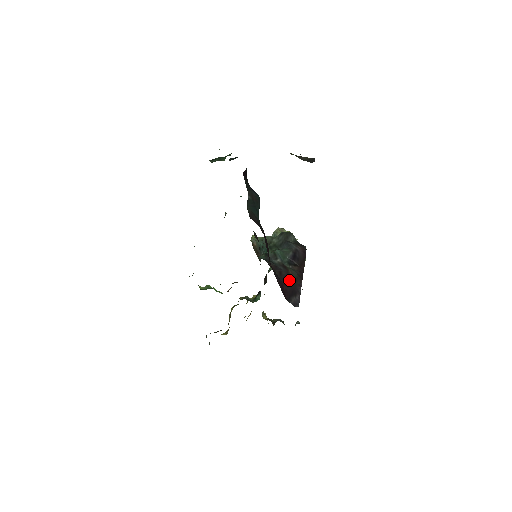
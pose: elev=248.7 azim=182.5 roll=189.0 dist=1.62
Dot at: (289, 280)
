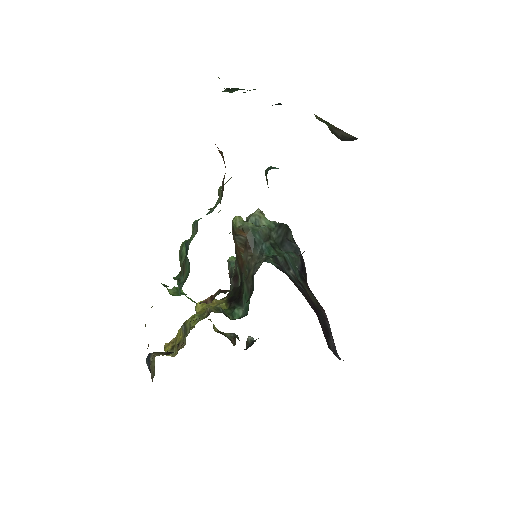
Dot at: (316, 310)
